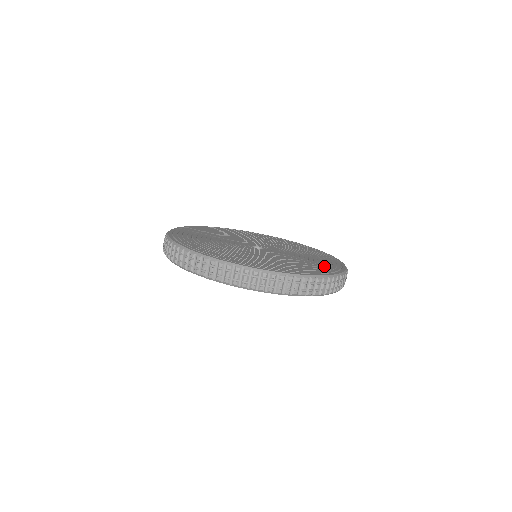
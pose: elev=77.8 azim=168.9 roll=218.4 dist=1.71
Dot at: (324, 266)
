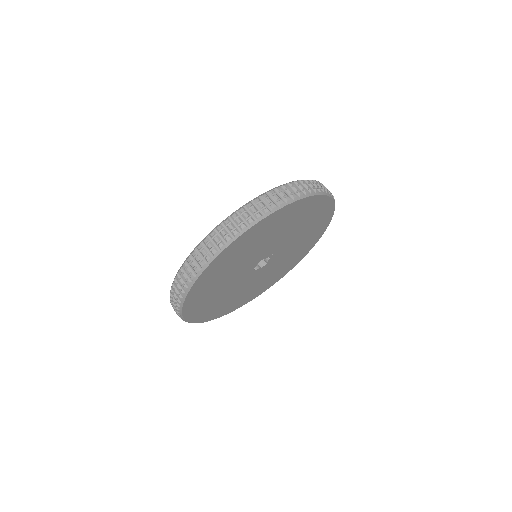
Dot at: occluded
